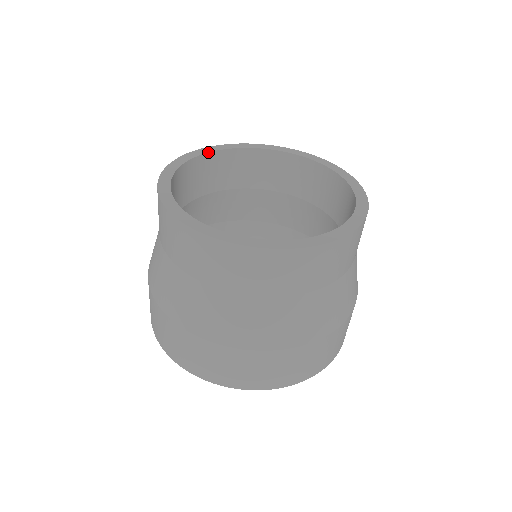
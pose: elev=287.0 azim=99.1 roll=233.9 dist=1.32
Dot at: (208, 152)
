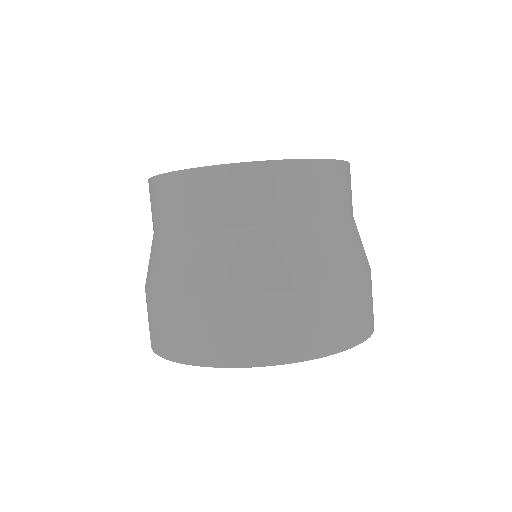
Dot at: occluded
